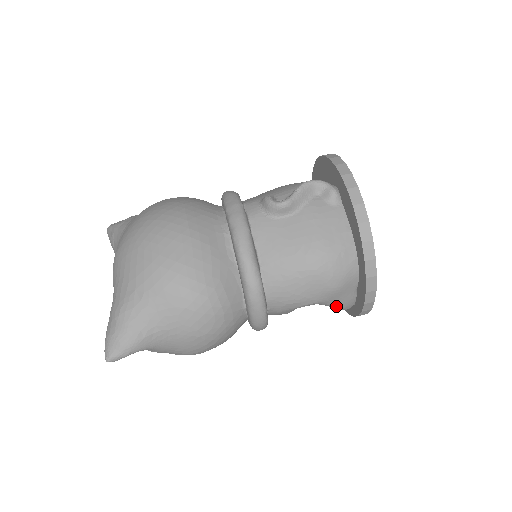
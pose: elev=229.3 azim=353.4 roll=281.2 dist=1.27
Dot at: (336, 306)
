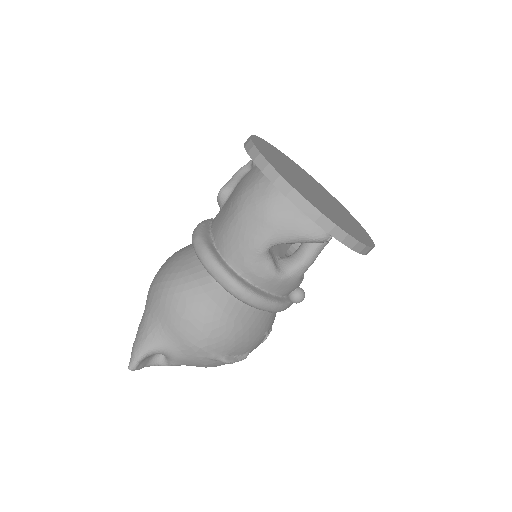
Dot at: (297, 236)
